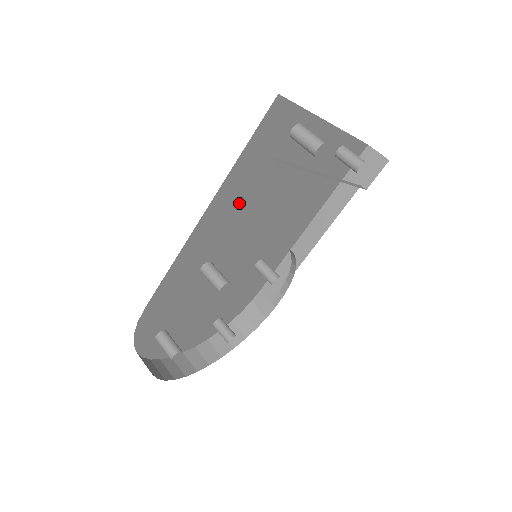
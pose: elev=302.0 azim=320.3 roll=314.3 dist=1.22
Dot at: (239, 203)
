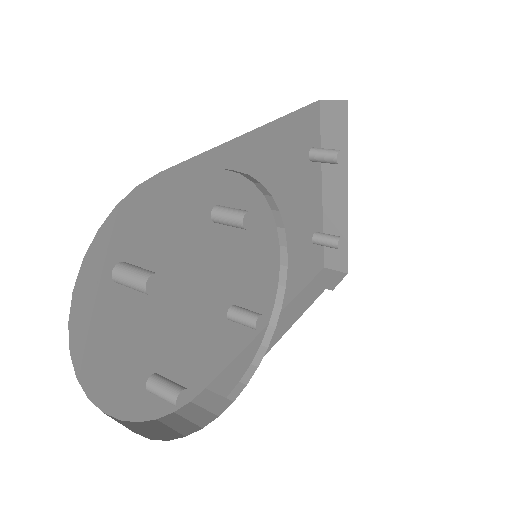
Dot at: (268, 168)
